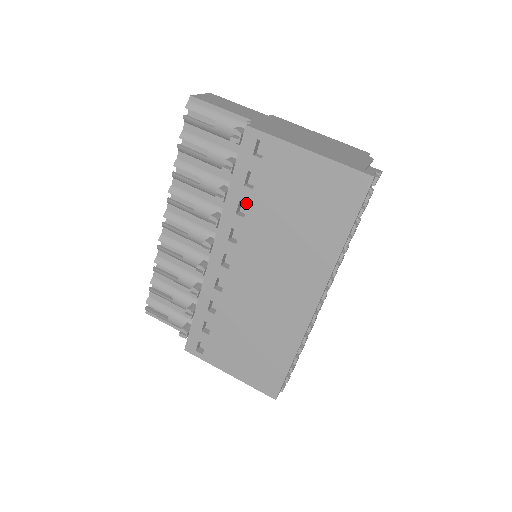
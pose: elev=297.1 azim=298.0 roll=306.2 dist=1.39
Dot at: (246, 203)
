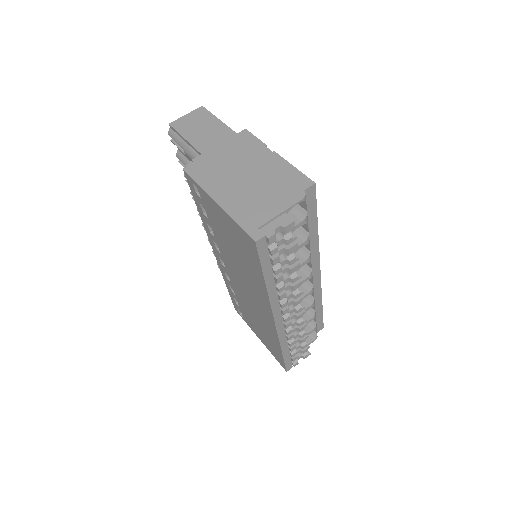
Dot at: occluded
